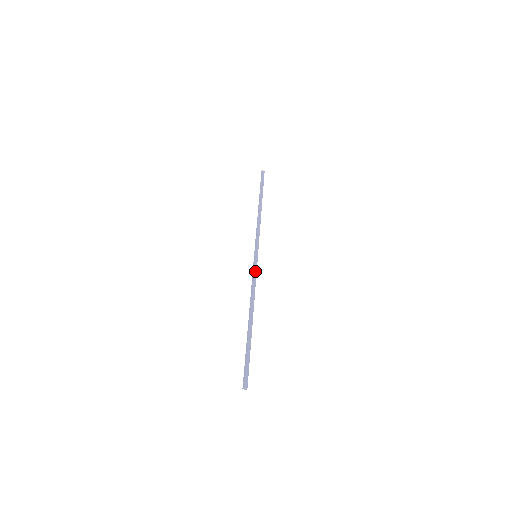
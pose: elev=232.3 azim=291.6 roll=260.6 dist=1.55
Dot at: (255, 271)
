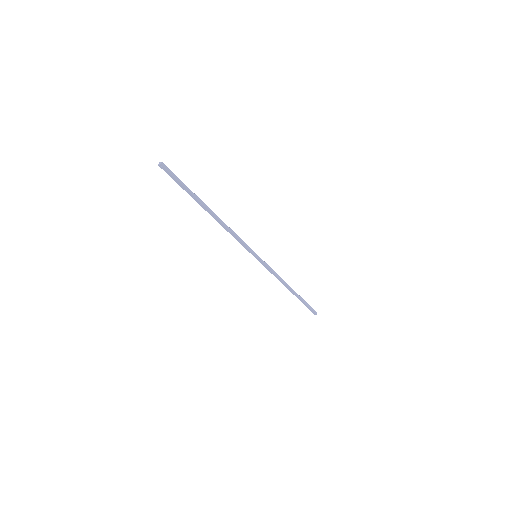
Dot at: (266, 268)
